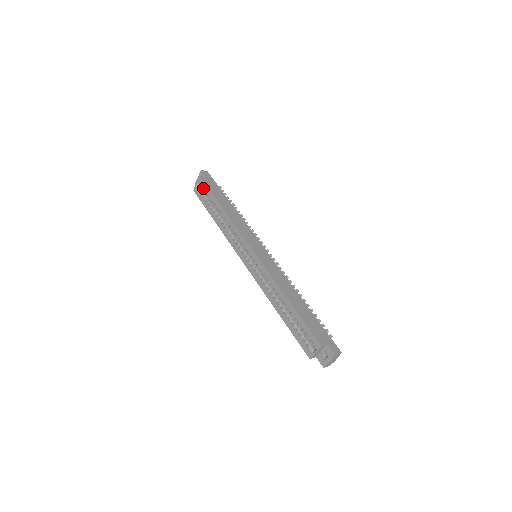
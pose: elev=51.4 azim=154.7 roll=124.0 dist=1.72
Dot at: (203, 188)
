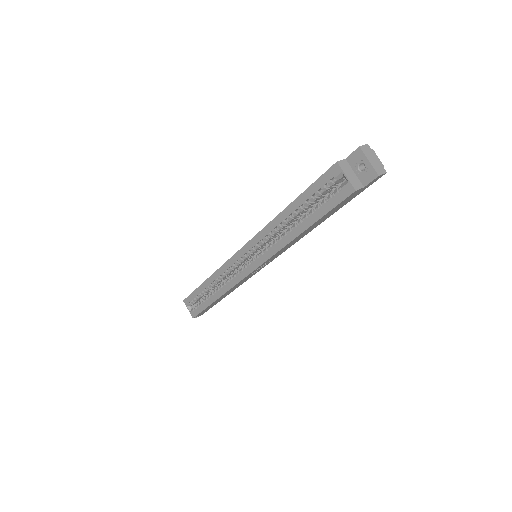
Dot at: (192, 302)
